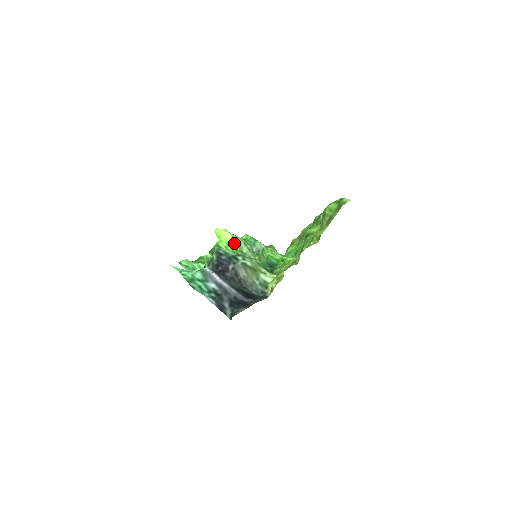
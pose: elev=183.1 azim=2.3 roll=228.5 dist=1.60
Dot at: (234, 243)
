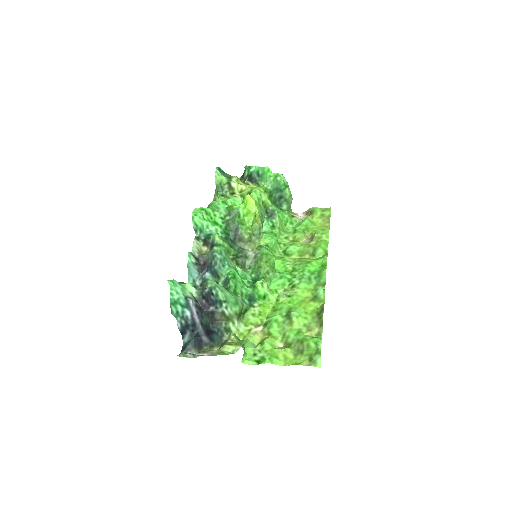
Dot at: (253, 216)
